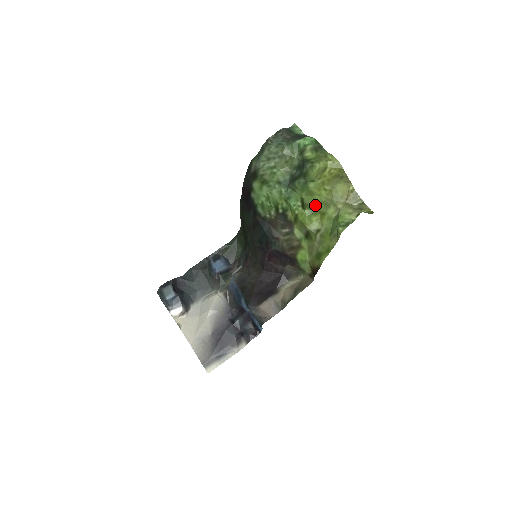
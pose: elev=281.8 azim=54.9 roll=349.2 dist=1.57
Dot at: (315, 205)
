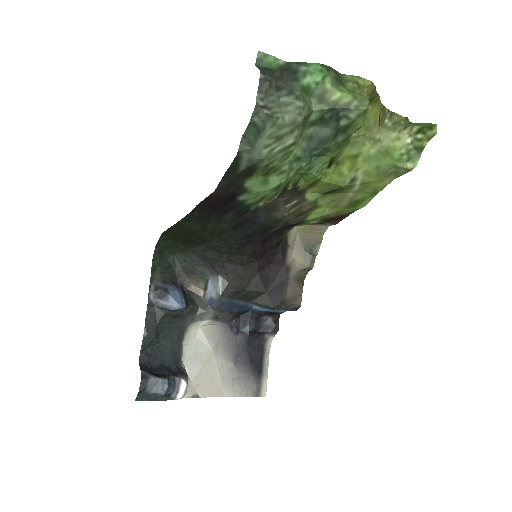
Dot at: (340, 153)
